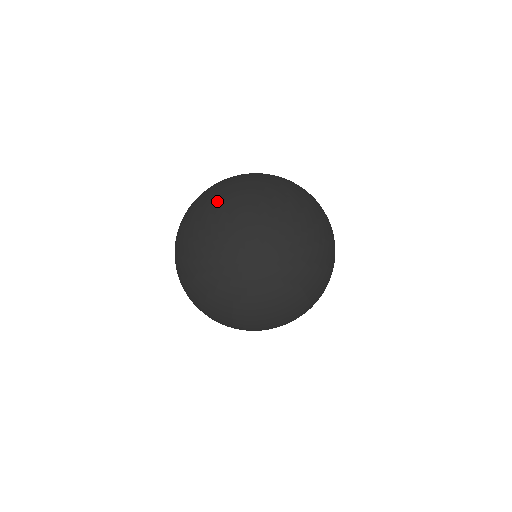
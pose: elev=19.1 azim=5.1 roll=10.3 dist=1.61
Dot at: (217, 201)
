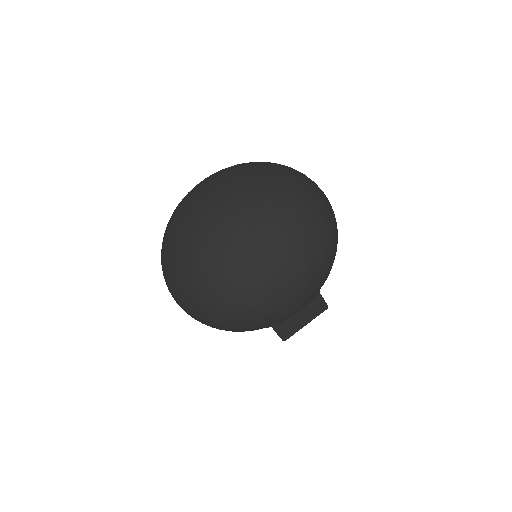
Dot at: (225, 168)
